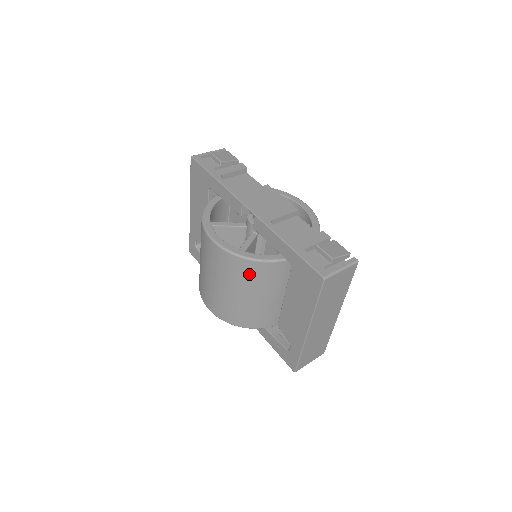
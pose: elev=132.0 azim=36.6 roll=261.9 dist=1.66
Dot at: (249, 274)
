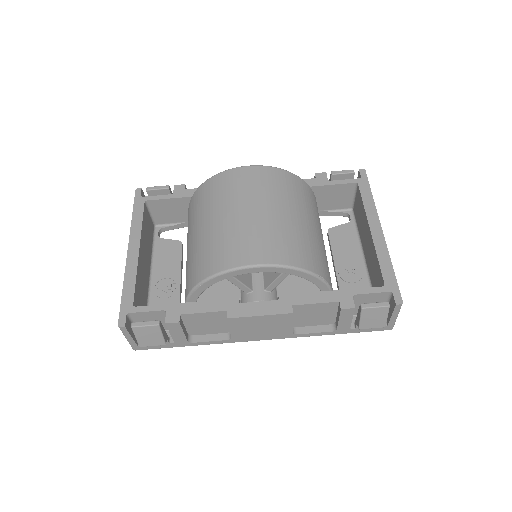
Dot at: occluded
